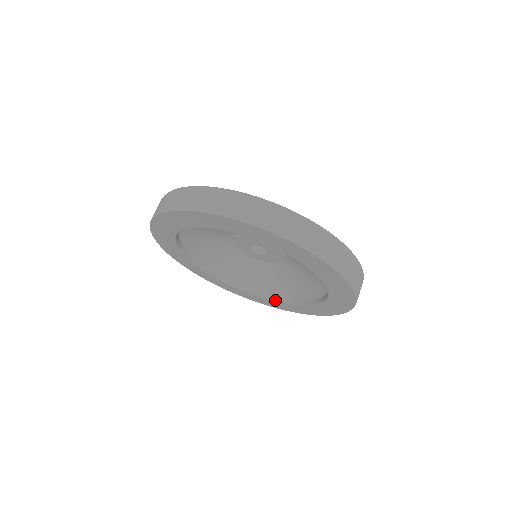
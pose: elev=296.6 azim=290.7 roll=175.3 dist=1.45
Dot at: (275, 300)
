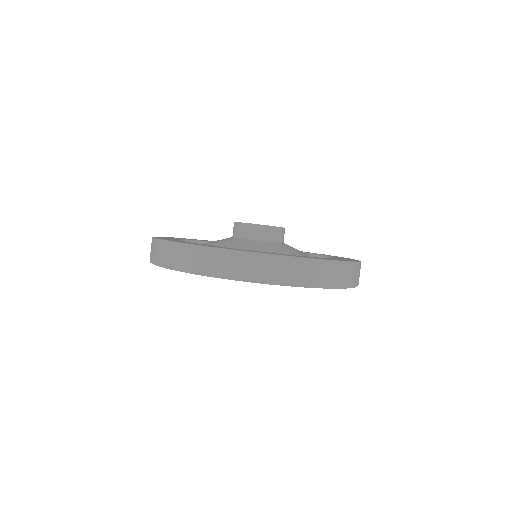
Dot at: occluded
